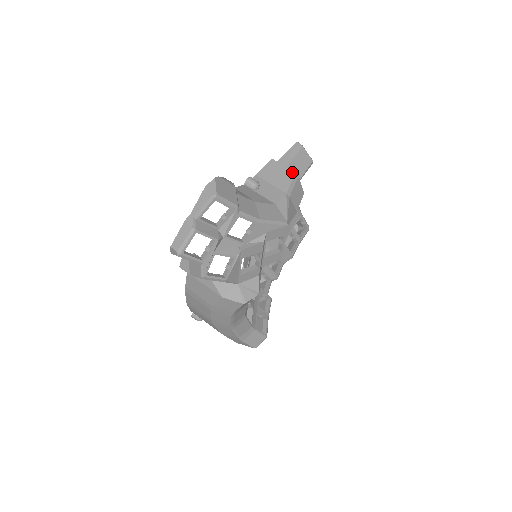
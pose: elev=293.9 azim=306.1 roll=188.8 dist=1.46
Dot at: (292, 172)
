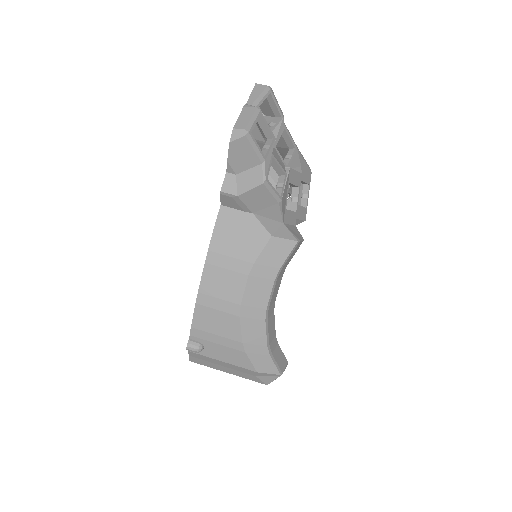
Dot at: occluded
